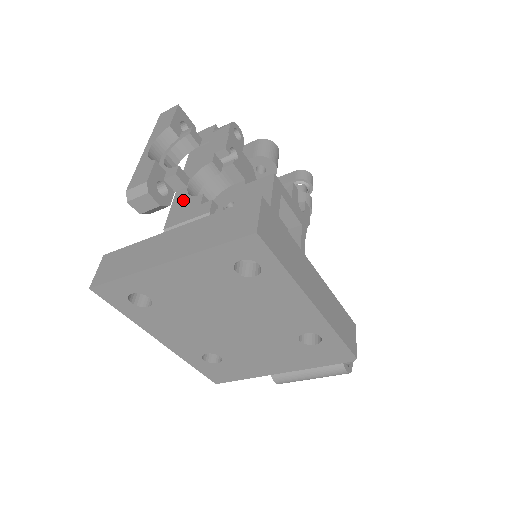
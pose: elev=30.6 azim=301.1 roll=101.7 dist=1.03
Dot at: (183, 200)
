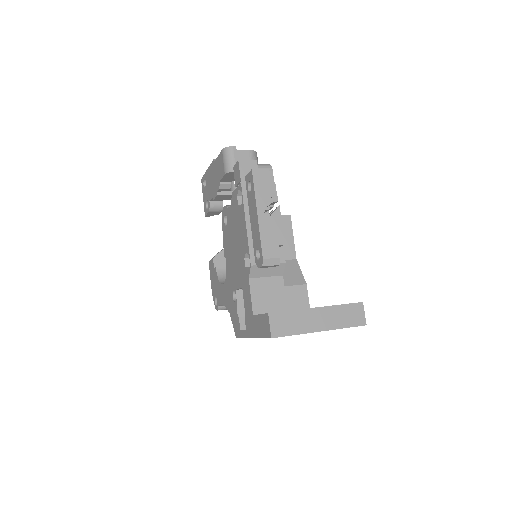
Dot at: occluded
